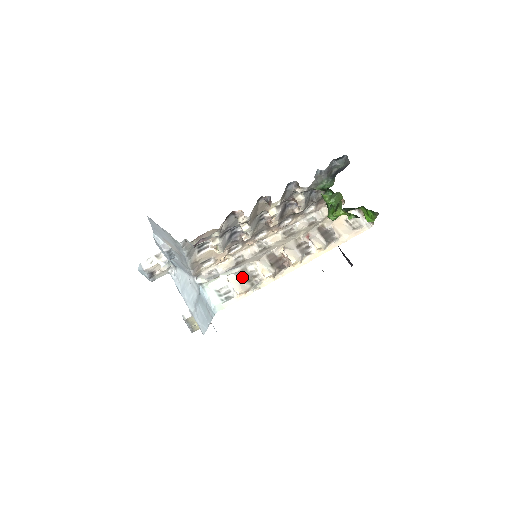
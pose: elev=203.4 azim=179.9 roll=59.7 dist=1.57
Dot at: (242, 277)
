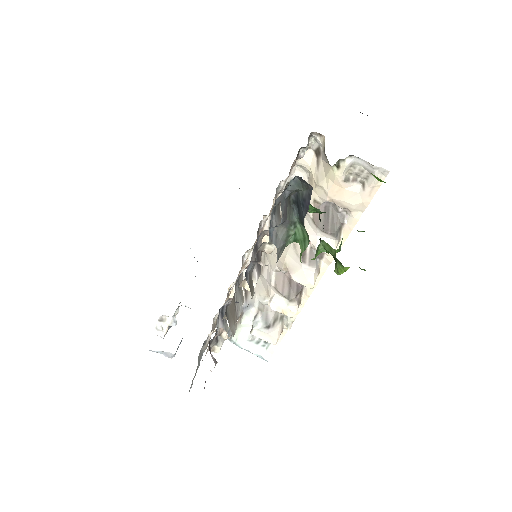
Dot at: (266, 325)
